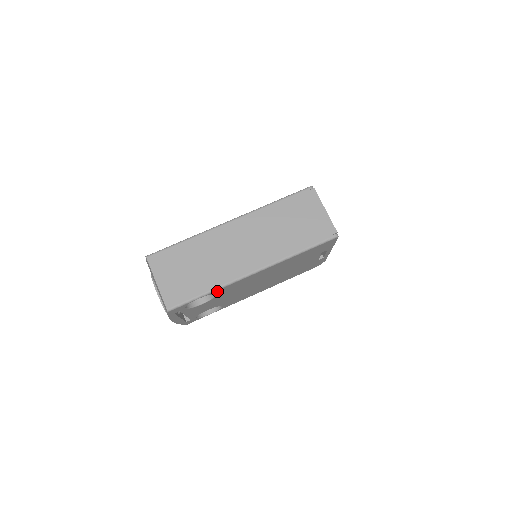
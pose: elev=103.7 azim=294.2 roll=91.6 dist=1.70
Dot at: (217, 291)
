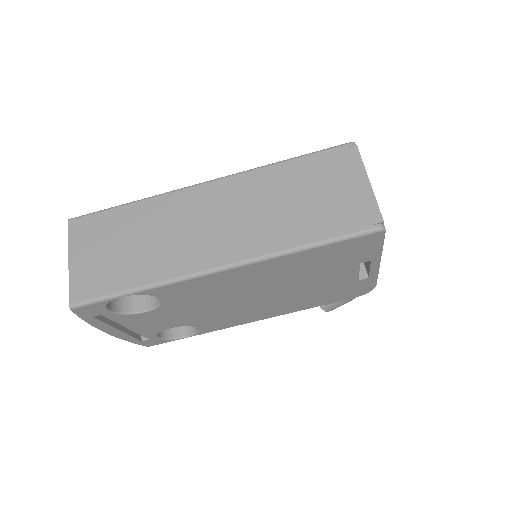
Dot at: (157, 291)
